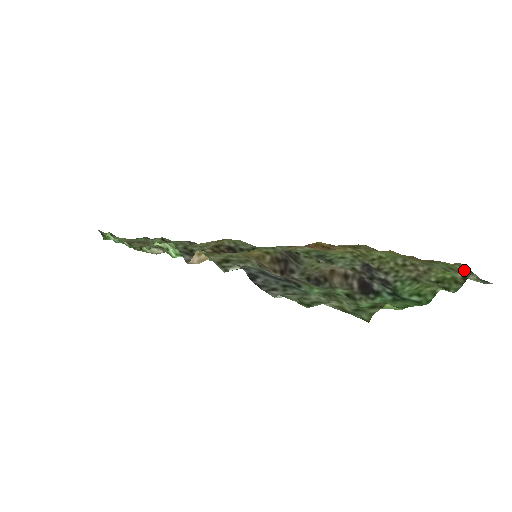
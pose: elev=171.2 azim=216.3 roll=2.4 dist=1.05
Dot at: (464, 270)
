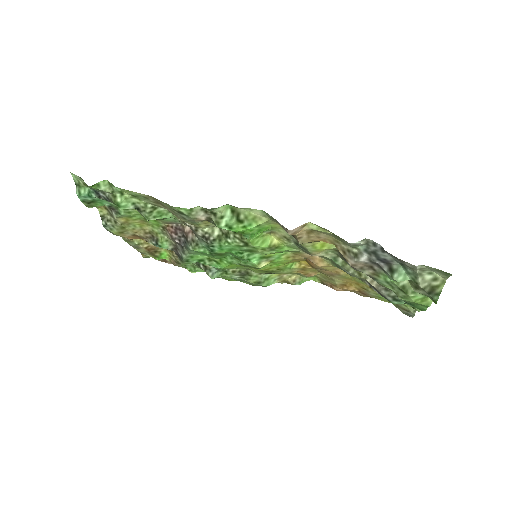
Dot at: (396, 306)
